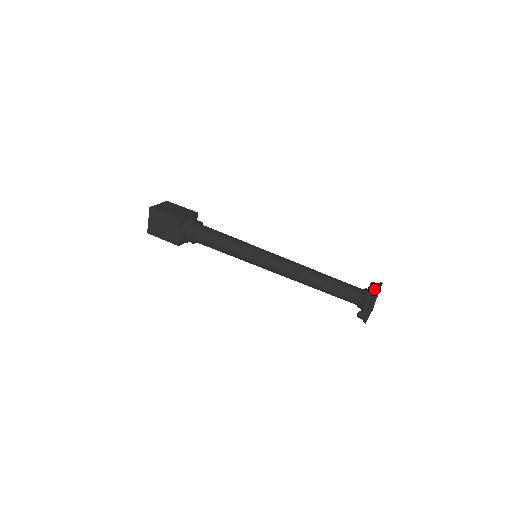
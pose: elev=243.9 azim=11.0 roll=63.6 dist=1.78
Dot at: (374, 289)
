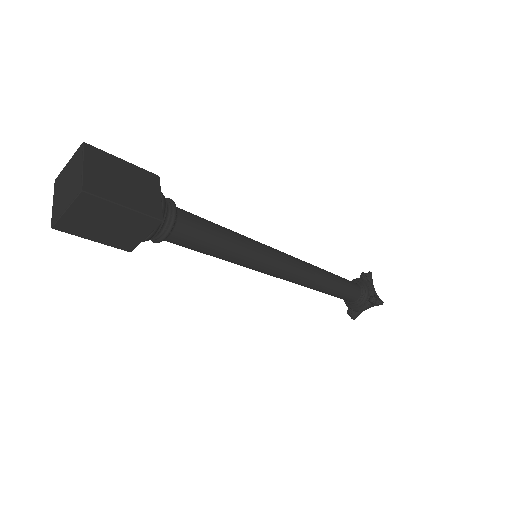
Dot at: (370, 286)
